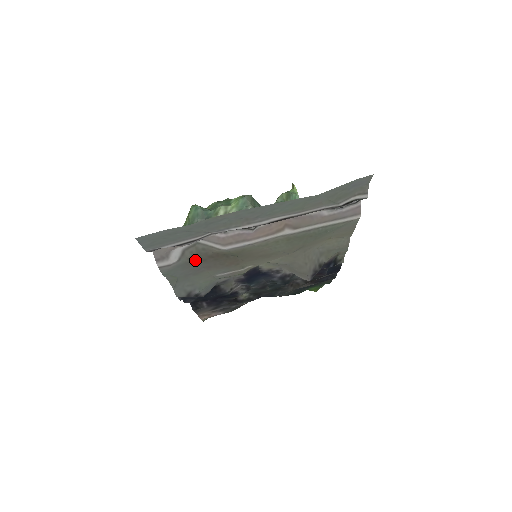
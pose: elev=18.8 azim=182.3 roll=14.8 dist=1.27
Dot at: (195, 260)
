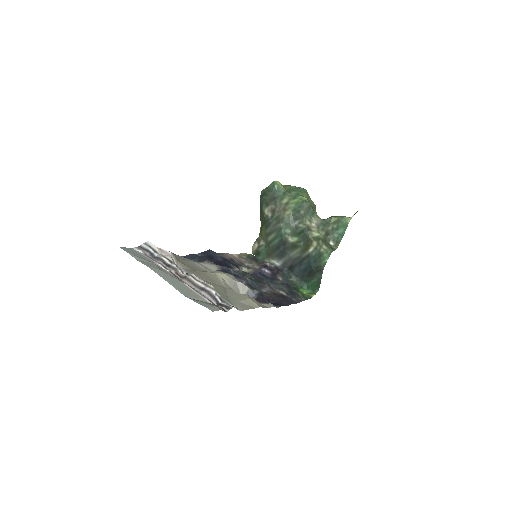
Dot at: occluded
